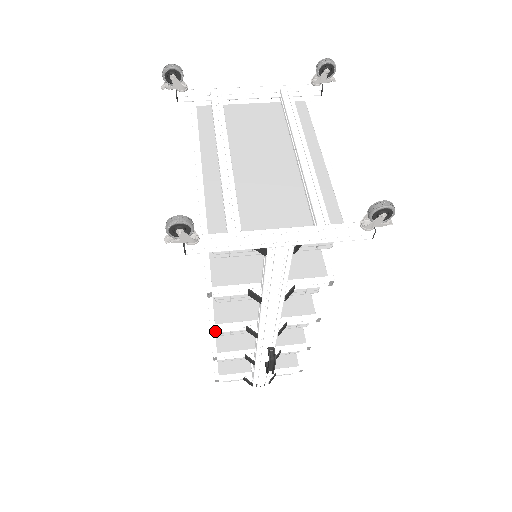
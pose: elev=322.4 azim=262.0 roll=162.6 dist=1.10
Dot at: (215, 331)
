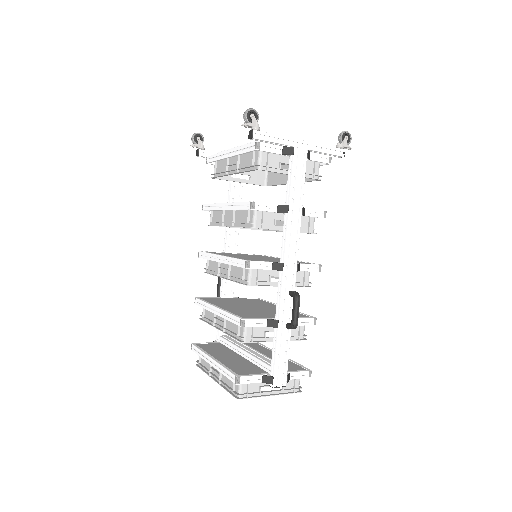
Dot at: (250, 266)
